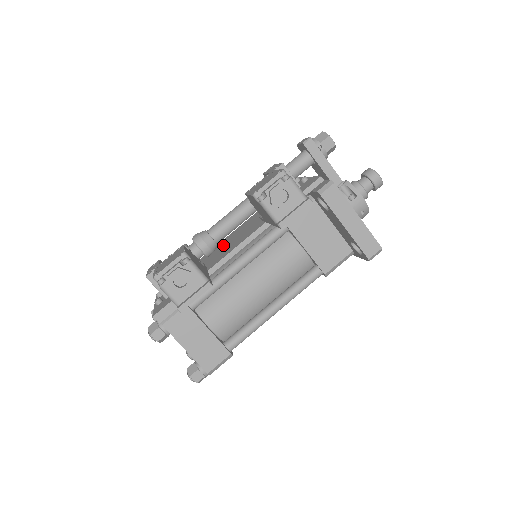
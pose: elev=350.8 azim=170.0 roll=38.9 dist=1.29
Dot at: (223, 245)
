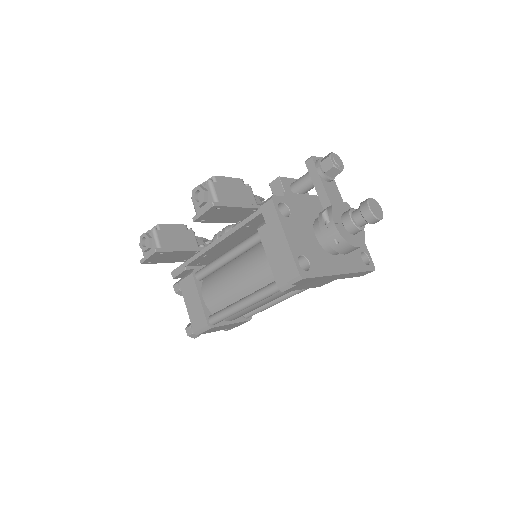
Dot at: occluded
